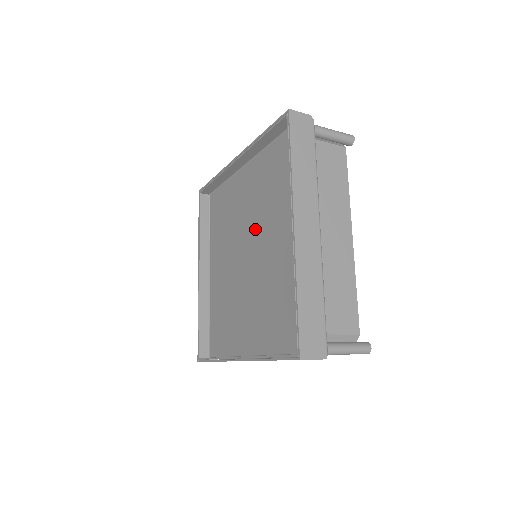
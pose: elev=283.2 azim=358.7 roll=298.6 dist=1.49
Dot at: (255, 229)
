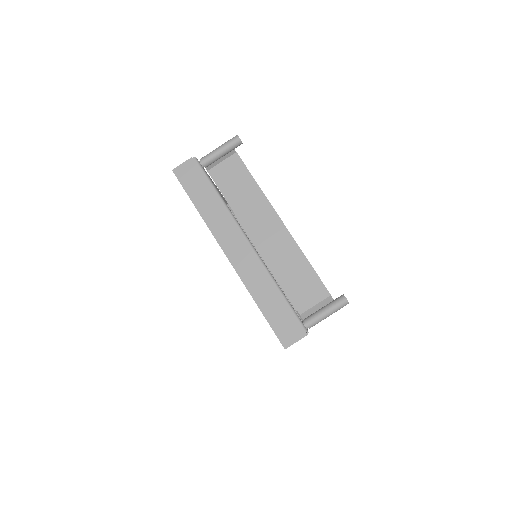
Dot at: occluded
